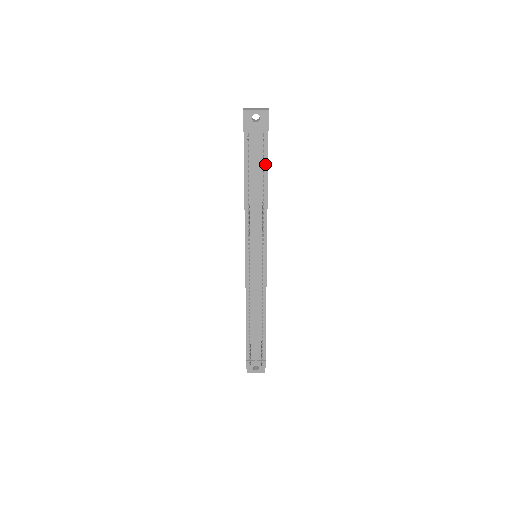
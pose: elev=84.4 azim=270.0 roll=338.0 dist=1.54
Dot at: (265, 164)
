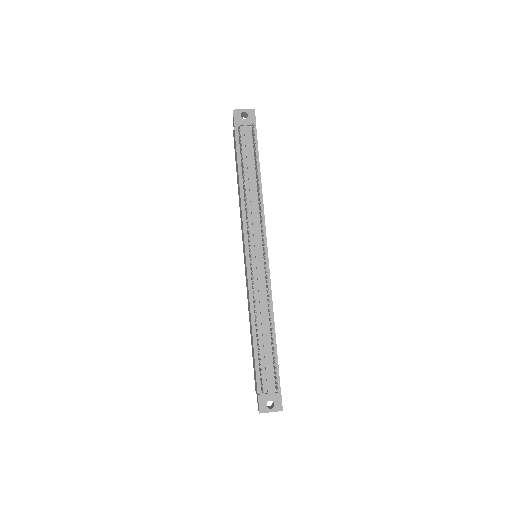
Dot at: occluded
